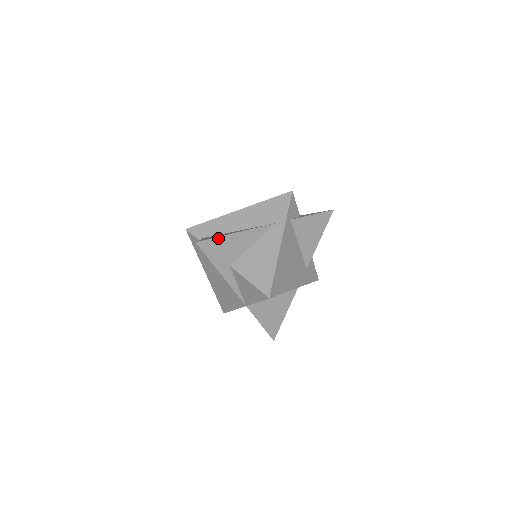
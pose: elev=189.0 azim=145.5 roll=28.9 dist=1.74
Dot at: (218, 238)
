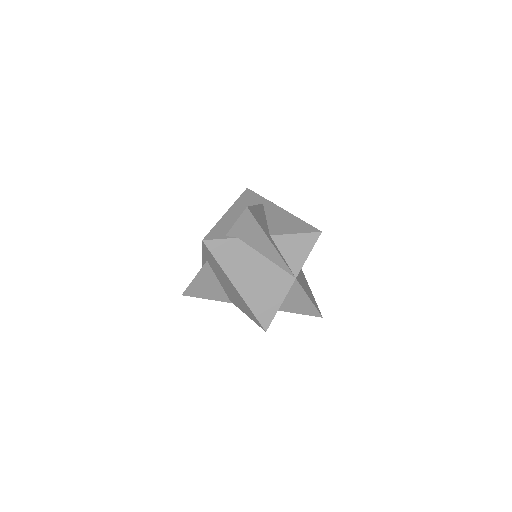
Dot at: (252, 207)
